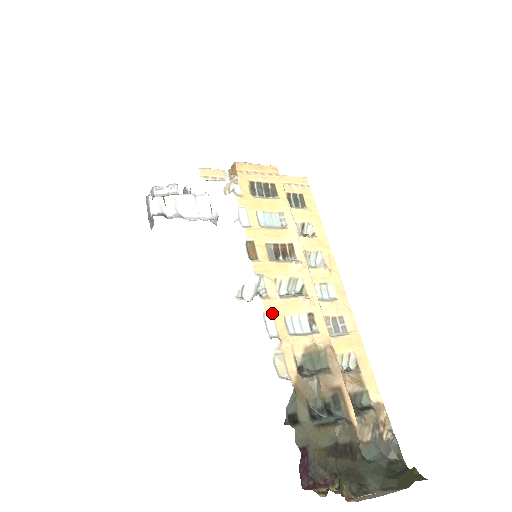
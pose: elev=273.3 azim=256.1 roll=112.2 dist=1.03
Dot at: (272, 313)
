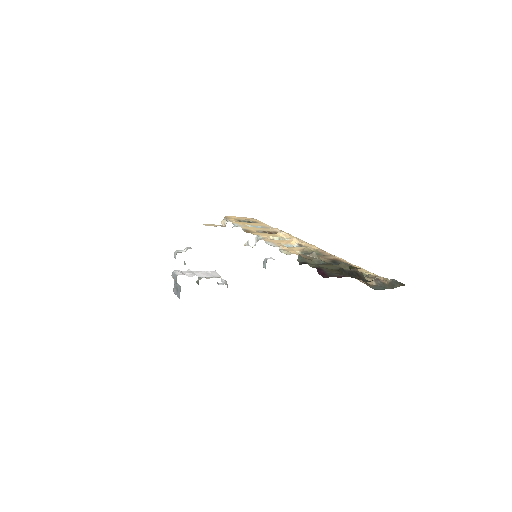
Dot at: (271, 242)
